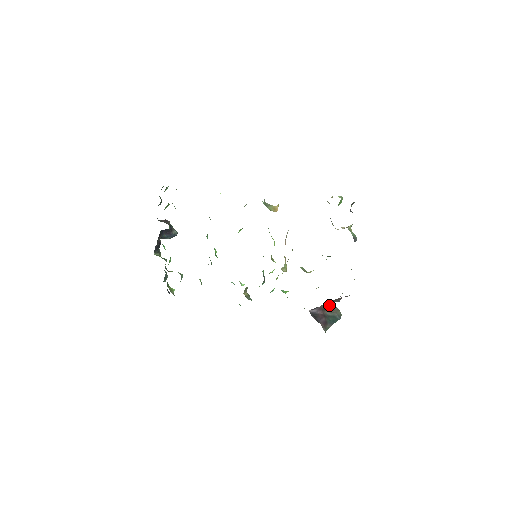
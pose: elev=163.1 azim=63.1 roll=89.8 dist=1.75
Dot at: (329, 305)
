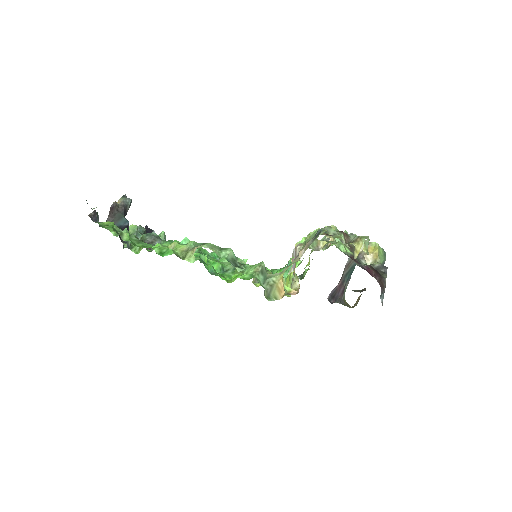
Dot at: occluded
